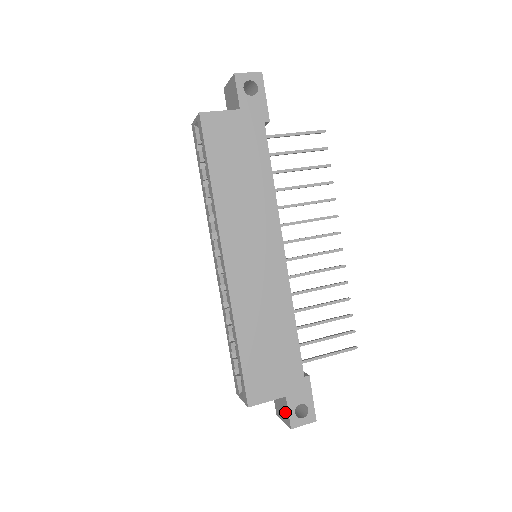
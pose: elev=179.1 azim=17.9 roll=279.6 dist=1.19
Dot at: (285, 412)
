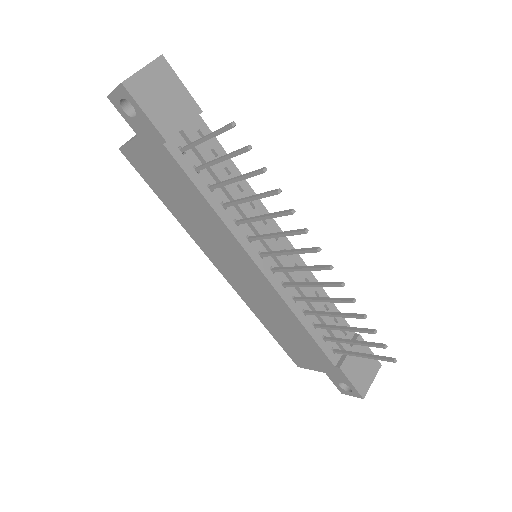
Dot at: occluded
